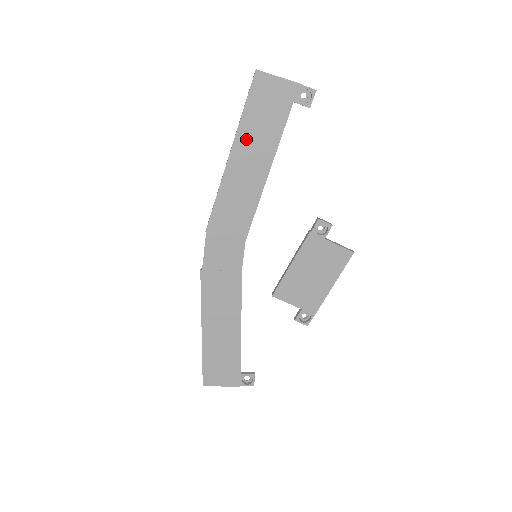
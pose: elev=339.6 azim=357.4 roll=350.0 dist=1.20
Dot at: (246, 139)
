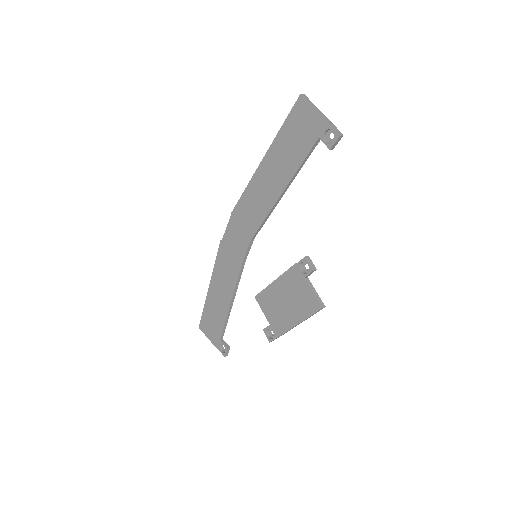
Dot at: (276, 153)
